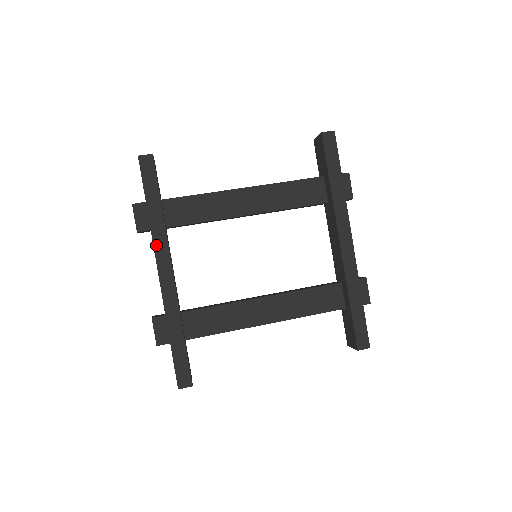
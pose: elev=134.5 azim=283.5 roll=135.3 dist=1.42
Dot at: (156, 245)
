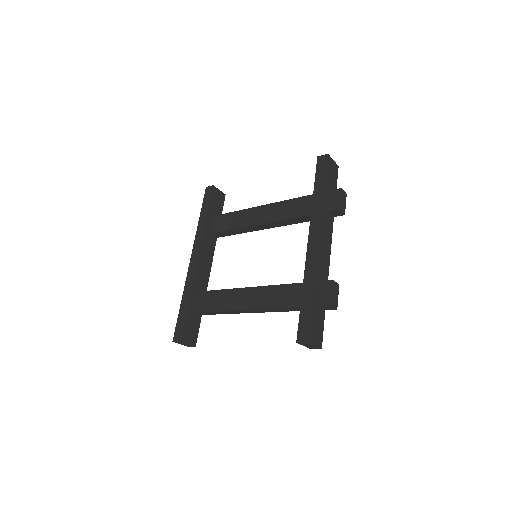
Dot at: (196, 241)
